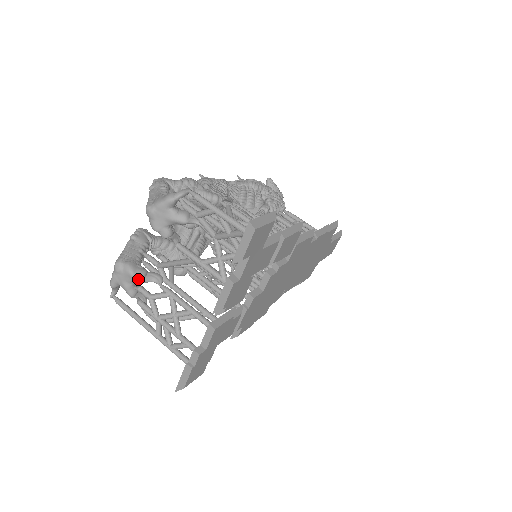
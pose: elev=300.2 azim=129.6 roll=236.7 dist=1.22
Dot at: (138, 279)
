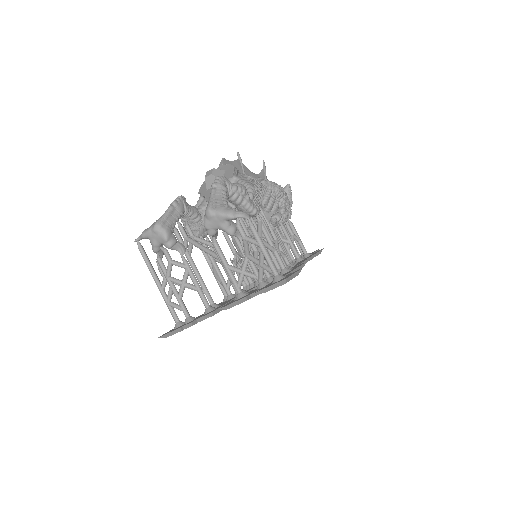
Dot at: (169, 246)
